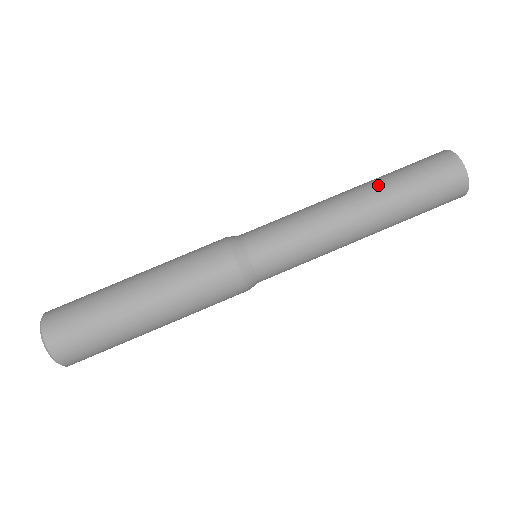
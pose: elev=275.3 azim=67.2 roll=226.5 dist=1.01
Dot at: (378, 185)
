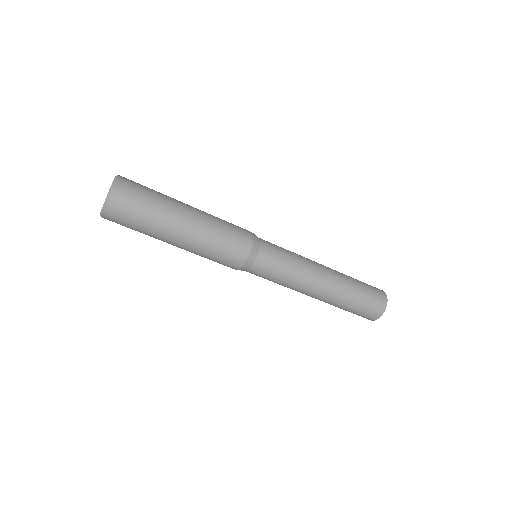
Dot at: (343, 289)
